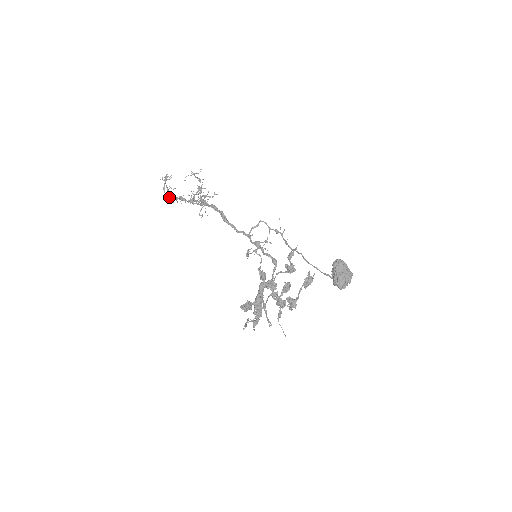
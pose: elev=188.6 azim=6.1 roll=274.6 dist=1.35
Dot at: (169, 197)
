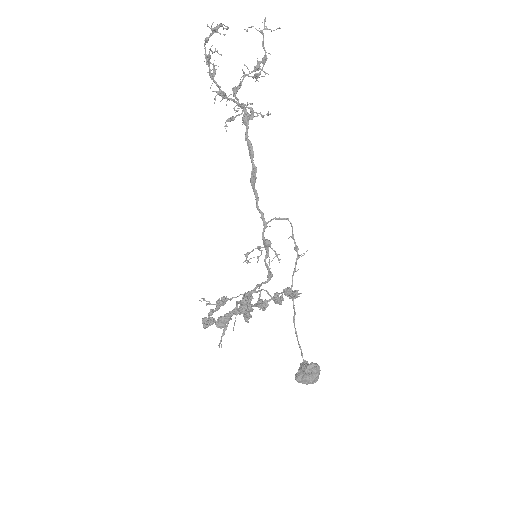
Dot at: (206, 63)
